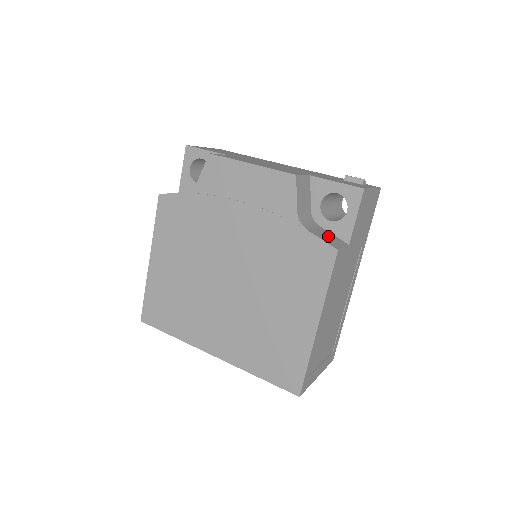
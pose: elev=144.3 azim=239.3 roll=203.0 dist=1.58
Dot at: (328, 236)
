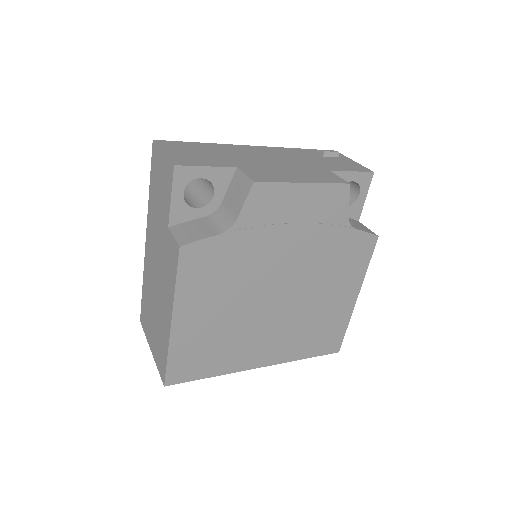
Dot at: (355, 223)
